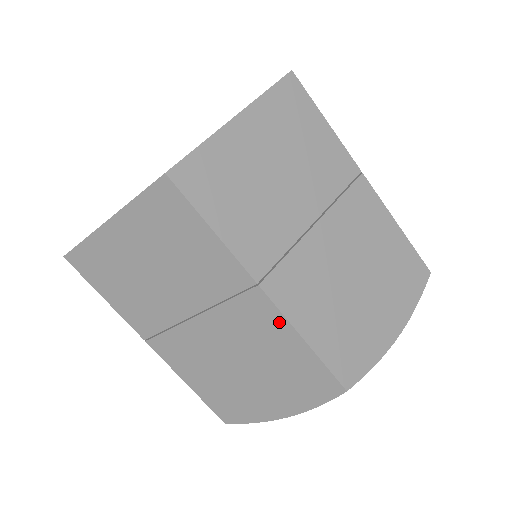
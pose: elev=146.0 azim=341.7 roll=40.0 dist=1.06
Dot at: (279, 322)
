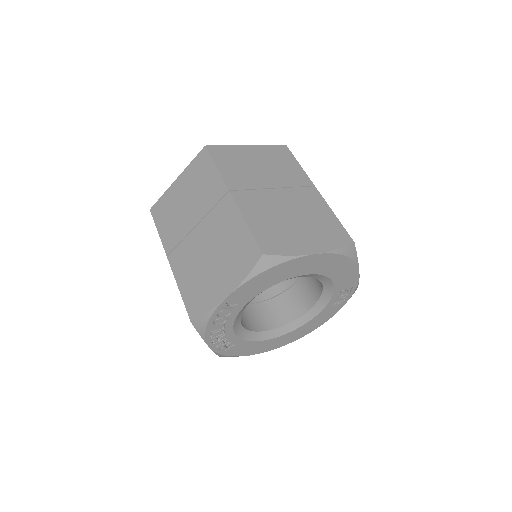
Dot at: (235, 212)
